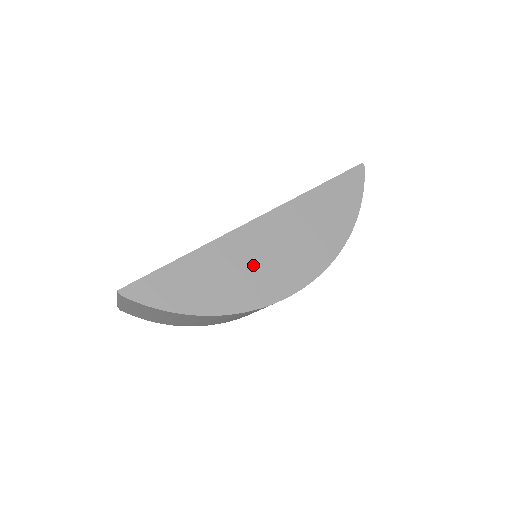
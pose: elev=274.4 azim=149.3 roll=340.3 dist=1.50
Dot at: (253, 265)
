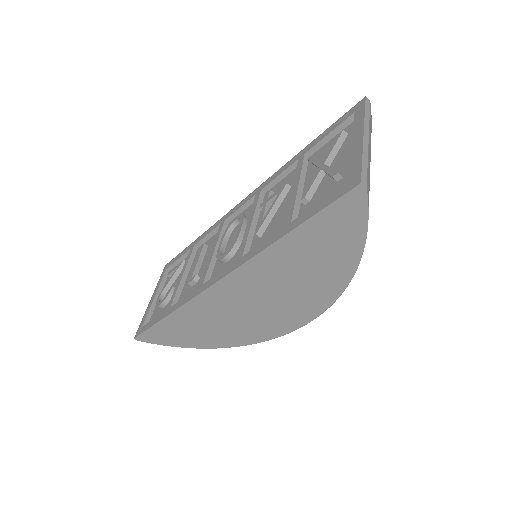
Dot at: (234, 317)
